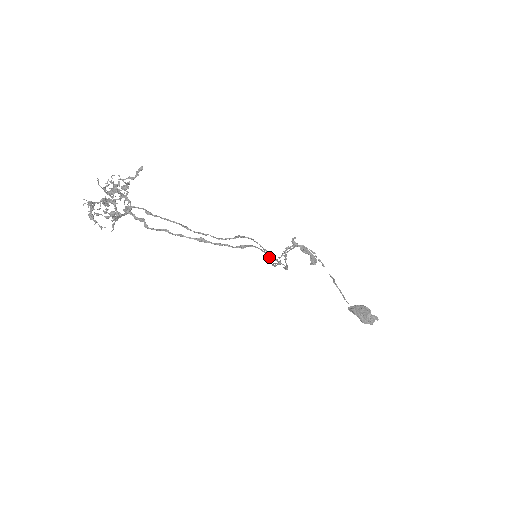
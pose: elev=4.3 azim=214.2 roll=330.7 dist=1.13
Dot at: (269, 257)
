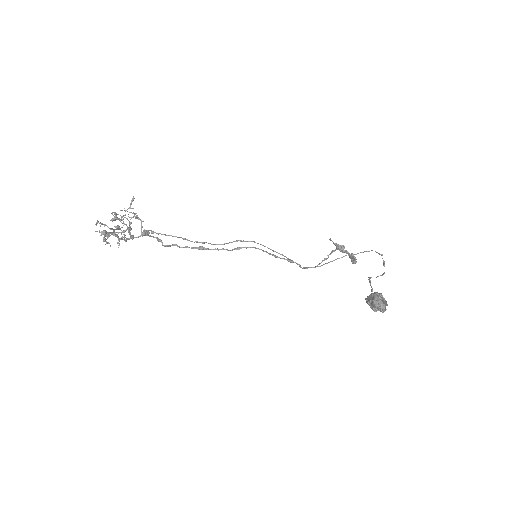
Dot at: (274, 256)
